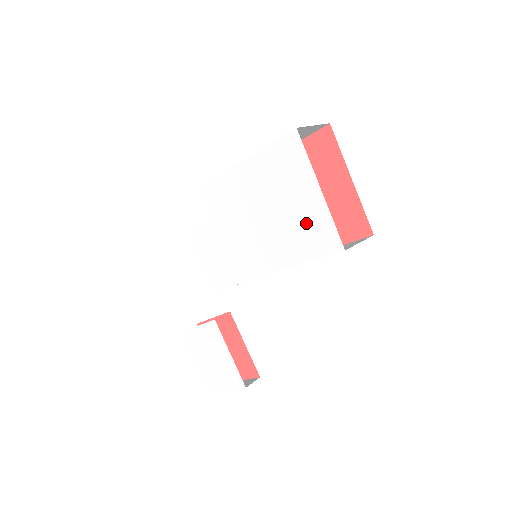
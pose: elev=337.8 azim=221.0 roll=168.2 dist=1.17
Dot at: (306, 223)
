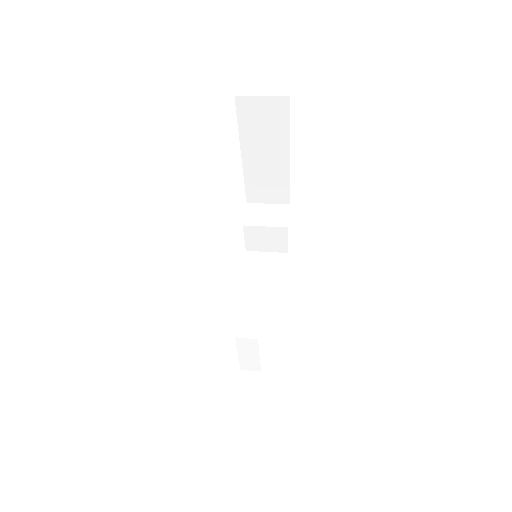
Dot at: occluded
